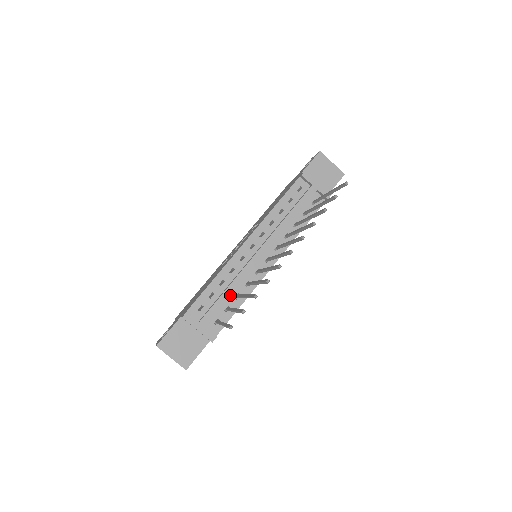
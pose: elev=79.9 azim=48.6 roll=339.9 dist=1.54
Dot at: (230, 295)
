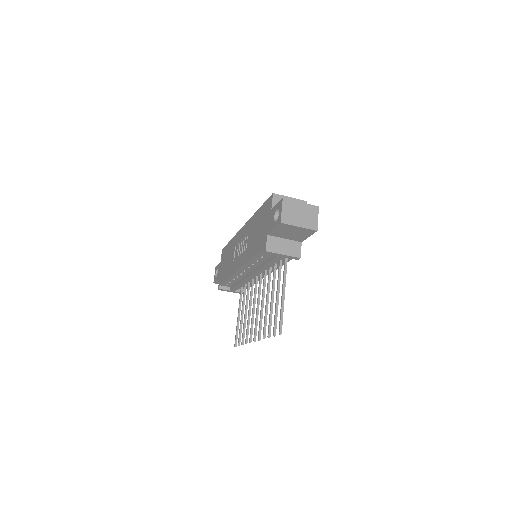
Dot at: occluded
